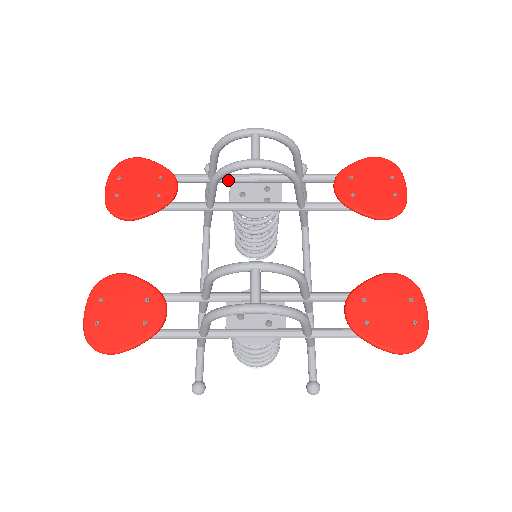
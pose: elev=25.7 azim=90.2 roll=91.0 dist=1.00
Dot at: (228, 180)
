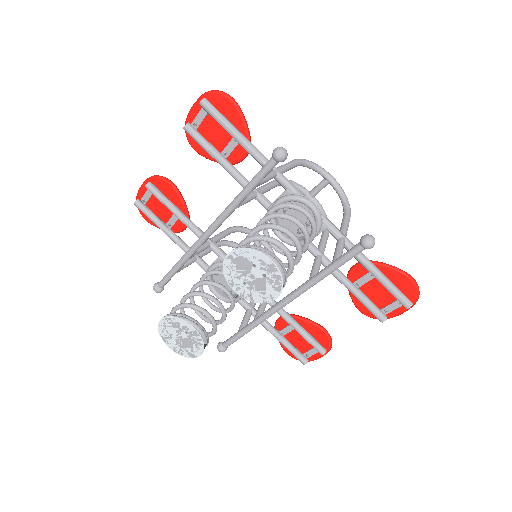
Dot at: (208, 265)
